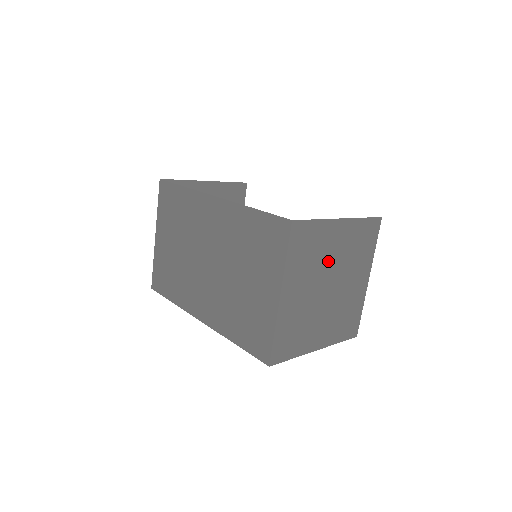
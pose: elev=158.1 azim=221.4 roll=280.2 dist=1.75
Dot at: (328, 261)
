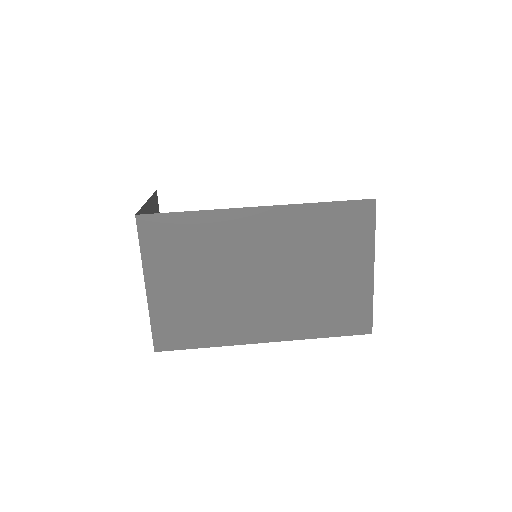
Dot at: occluded
